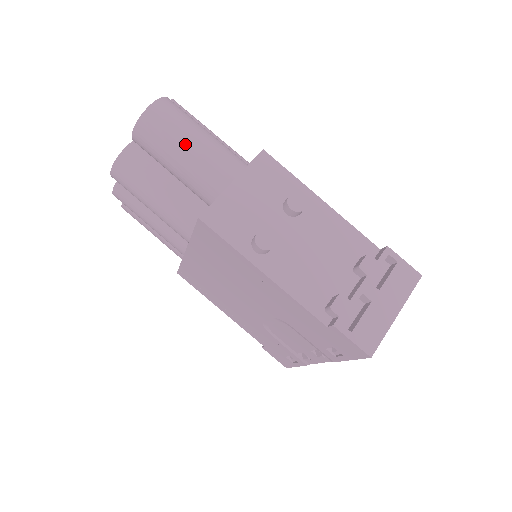
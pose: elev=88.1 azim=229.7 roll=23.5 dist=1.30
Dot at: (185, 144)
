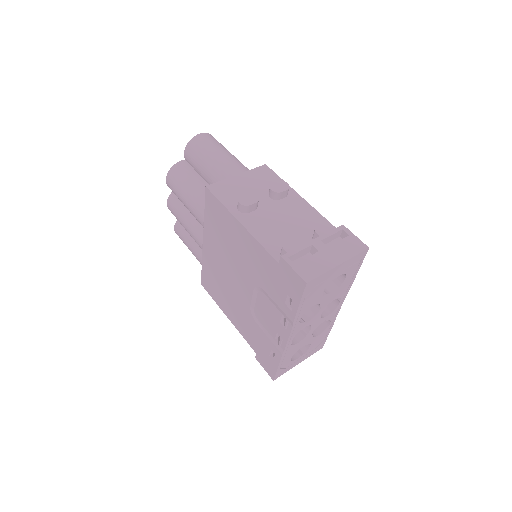
Dot at: (213, 154)
